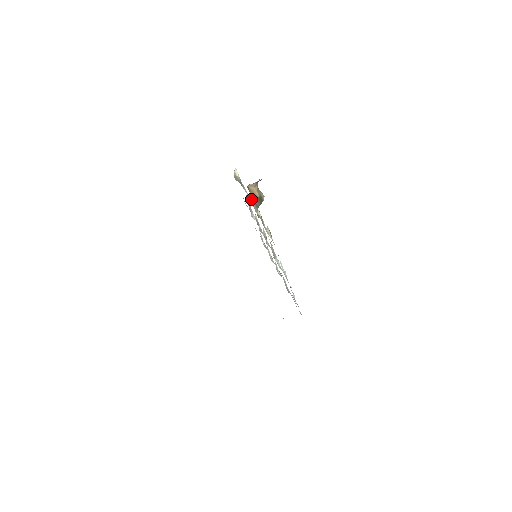
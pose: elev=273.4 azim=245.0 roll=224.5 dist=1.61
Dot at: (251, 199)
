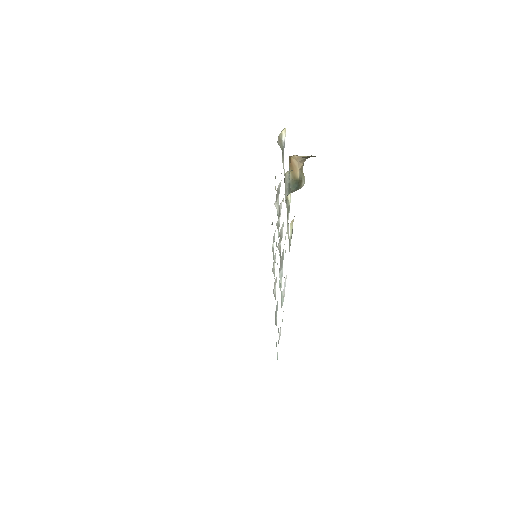
Dot at: (287, 175)
